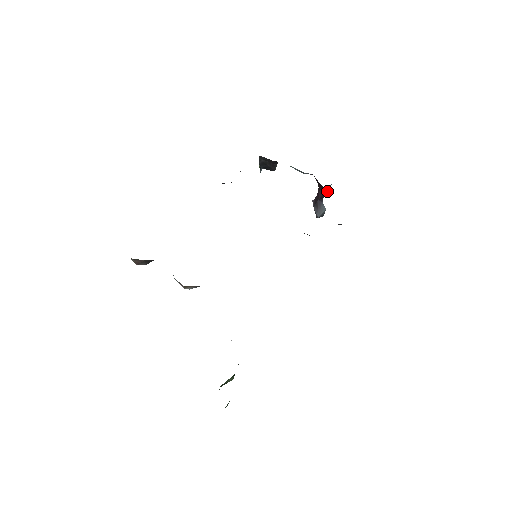
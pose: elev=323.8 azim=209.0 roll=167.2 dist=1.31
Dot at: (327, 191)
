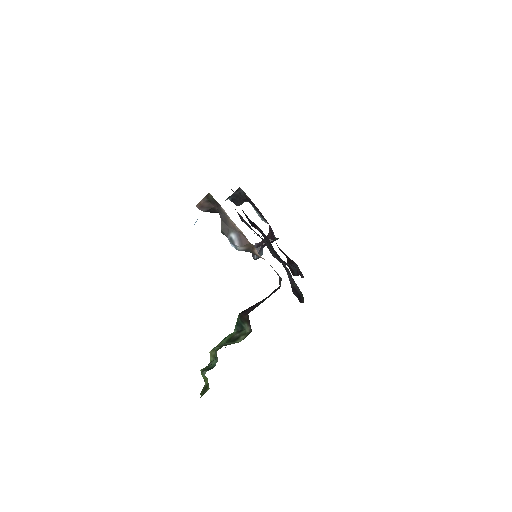
Dot at: (272, 242)
